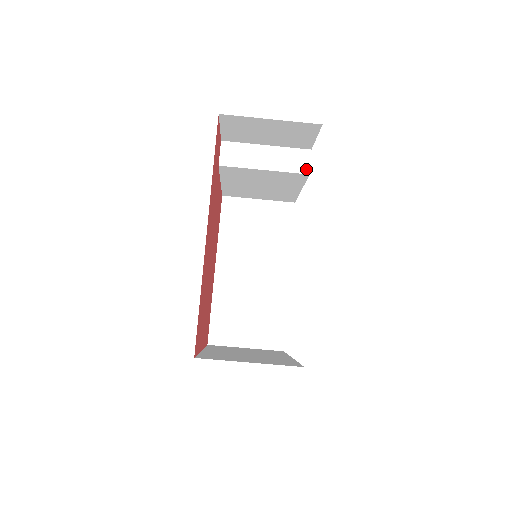
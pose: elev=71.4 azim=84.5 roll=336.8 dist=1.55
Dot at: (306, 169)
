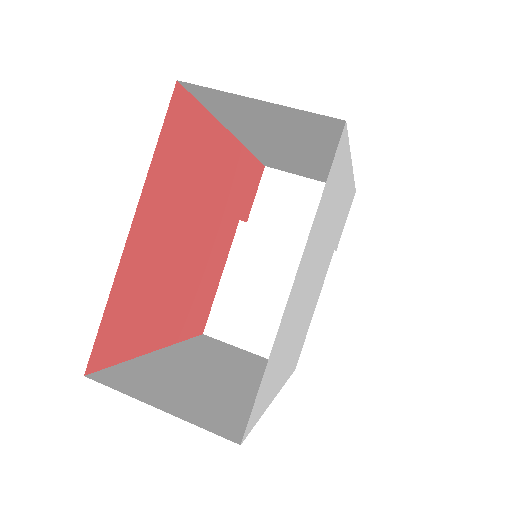
Dot at: occluded
